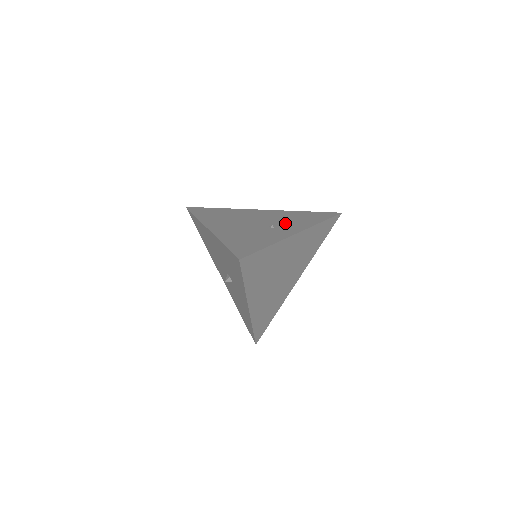
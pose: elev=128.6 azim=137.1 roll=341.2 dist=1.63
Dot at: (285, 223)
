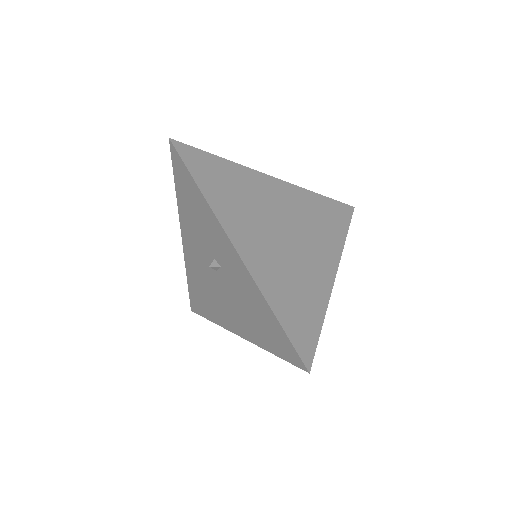
Dot at: occluded
